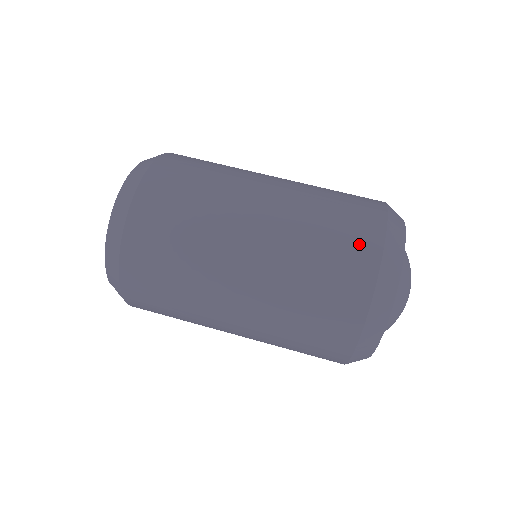
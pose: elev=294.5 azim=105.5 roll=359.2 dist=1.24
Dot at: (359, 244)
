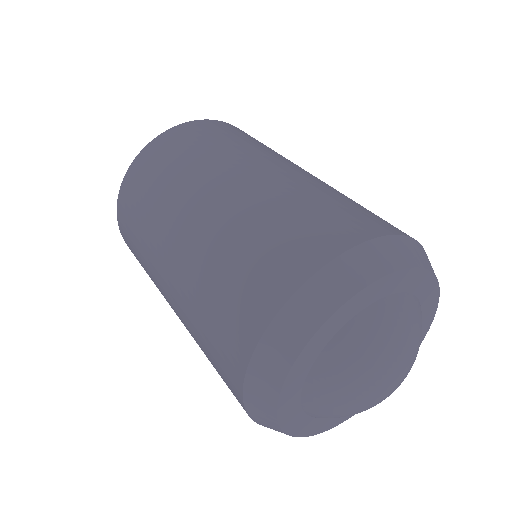
Dot at: occluded
